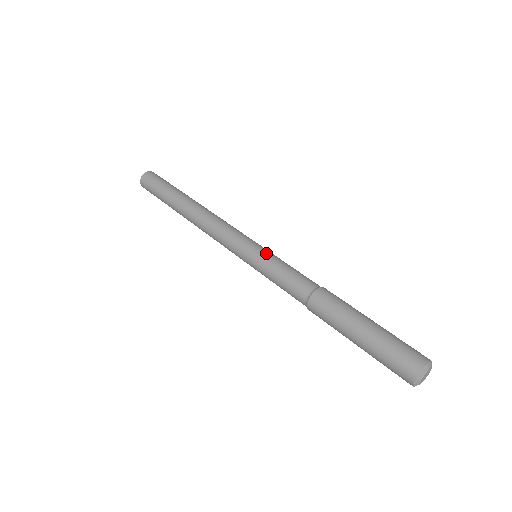
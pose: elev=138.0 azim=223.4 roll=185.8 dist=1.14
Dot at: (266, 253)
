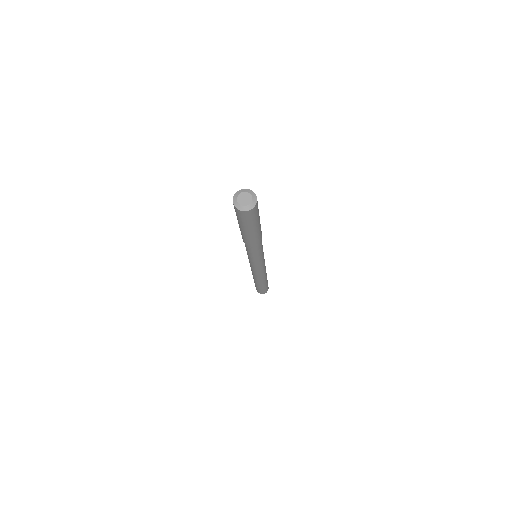
Dot at: occluded
